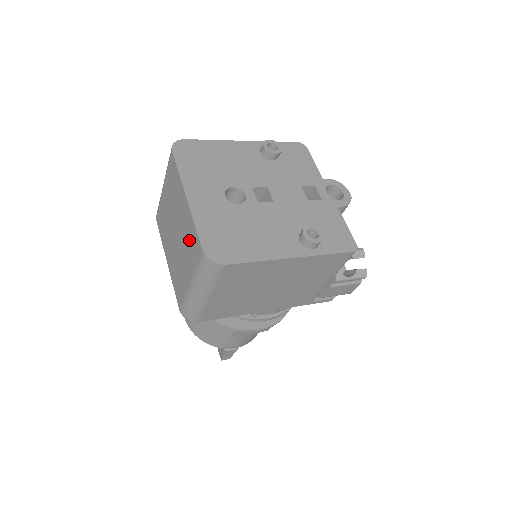
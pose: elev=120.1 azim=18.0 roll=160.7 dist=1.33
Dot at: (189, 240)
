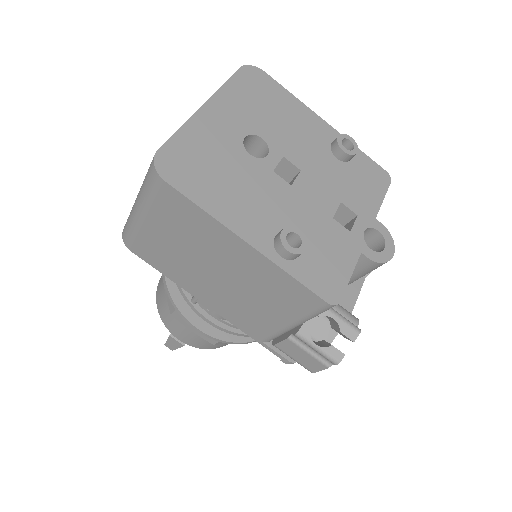
Dot at: occluded
